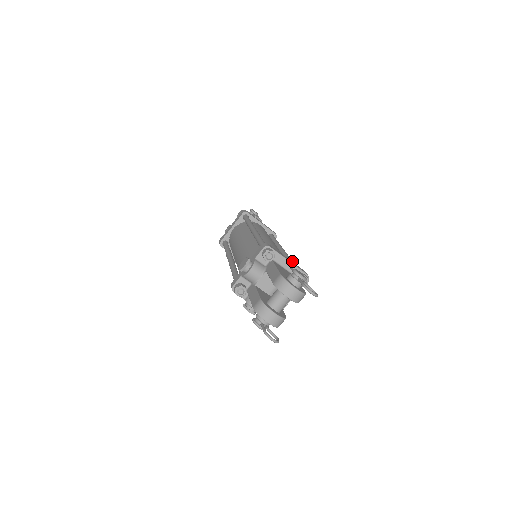
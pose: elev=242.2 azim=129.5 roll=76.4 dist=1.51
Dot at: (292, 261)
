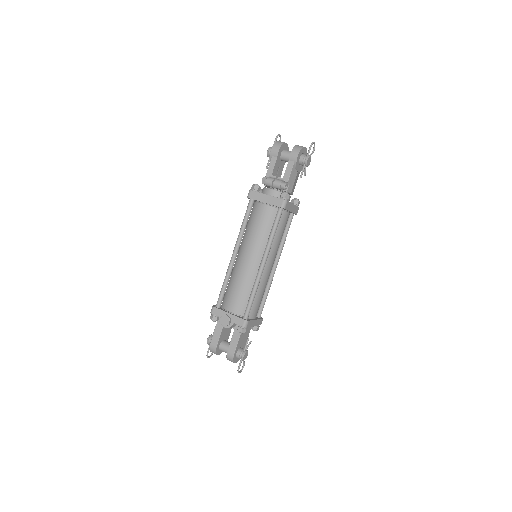
Dot at: occluded
